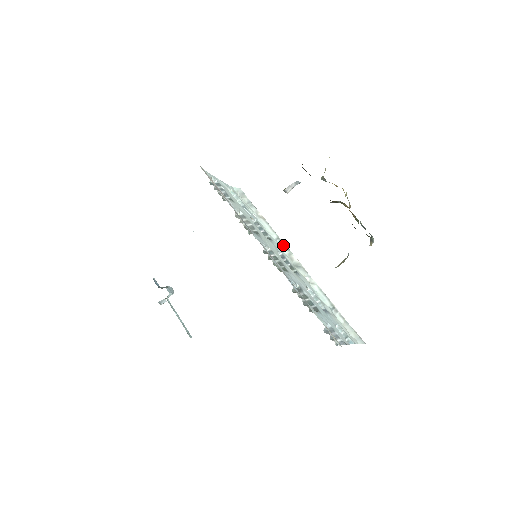
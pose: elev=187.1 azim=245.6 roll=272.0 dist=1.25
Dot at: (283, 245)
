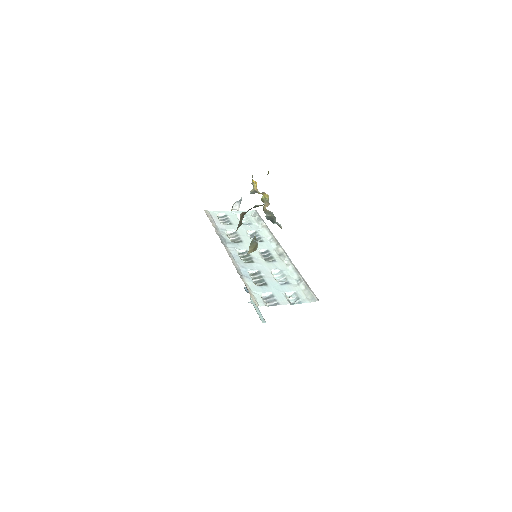
Dot at: (274, 242)
